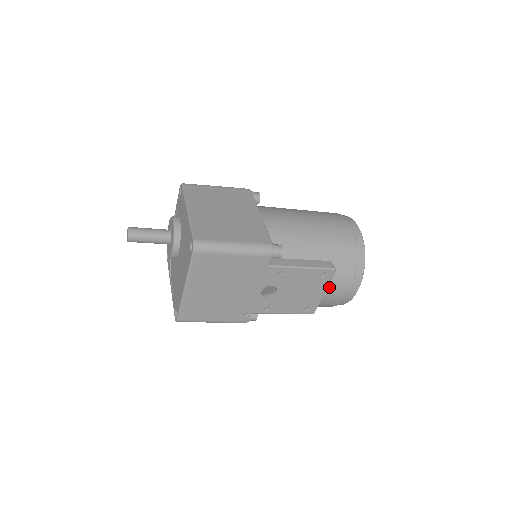
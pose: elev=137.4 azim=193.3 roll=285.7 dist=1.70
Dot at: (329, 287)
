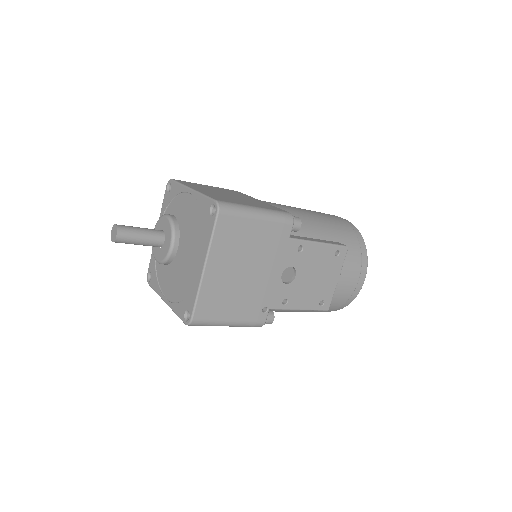
Dot at: (342, 272)
